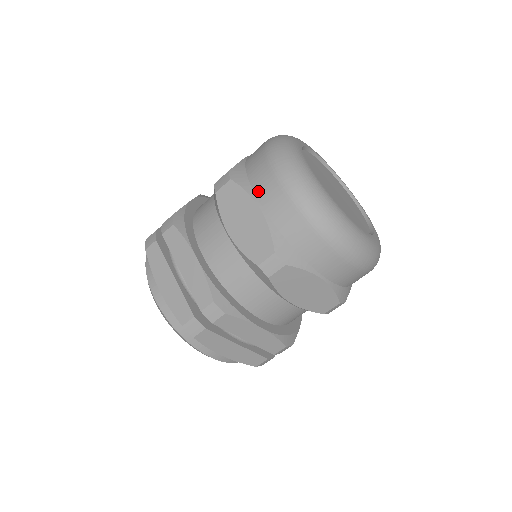
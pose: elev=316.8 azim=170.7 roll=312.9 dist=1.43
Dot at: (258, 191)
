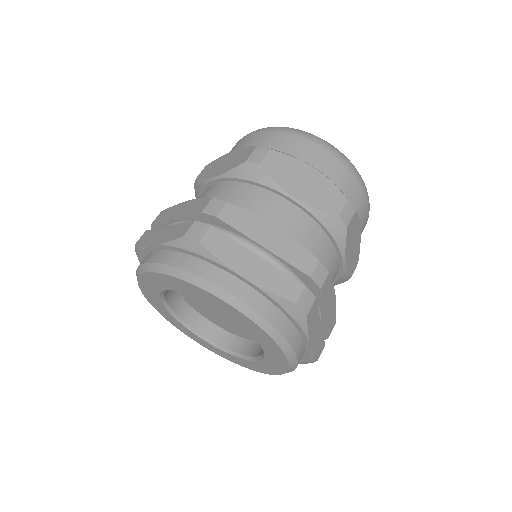
Dot at: (301, 156)
